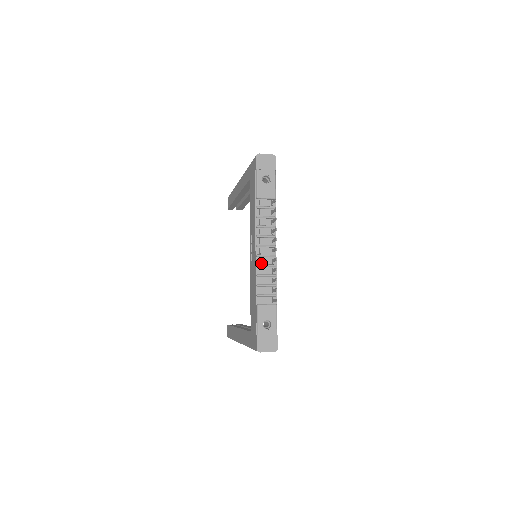
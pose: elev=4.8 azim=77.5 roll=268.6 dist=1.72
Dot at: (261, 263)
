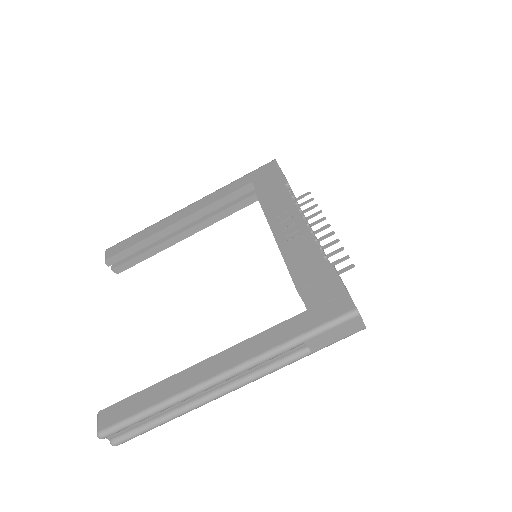
Dot at: occluded
